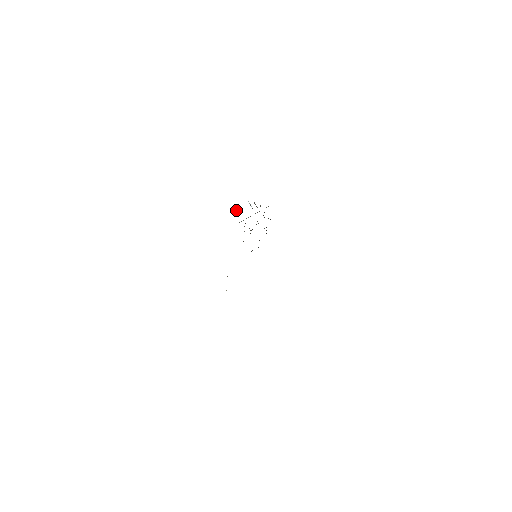
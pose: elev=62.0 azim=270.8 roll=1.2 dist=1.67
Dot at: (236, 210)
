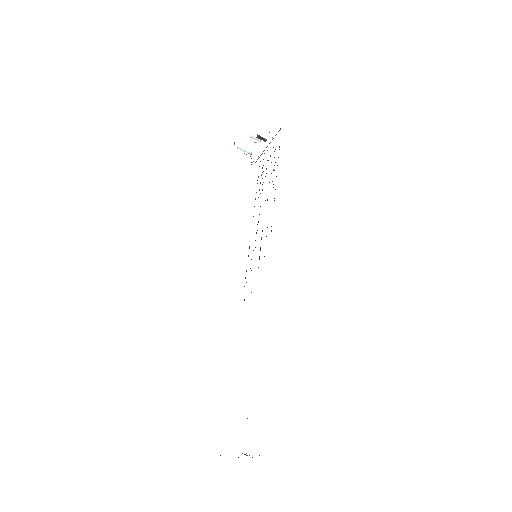
Dot at: (244, 150)
